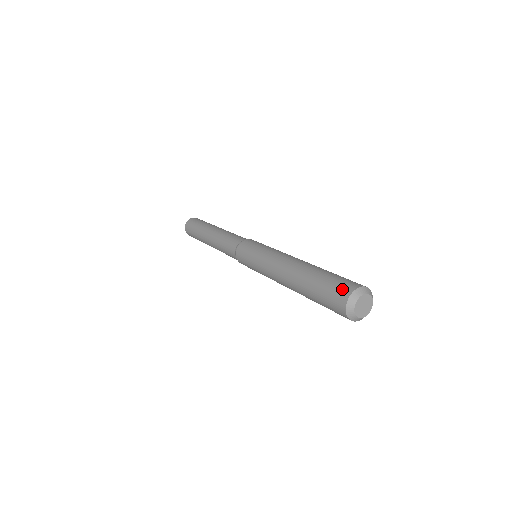
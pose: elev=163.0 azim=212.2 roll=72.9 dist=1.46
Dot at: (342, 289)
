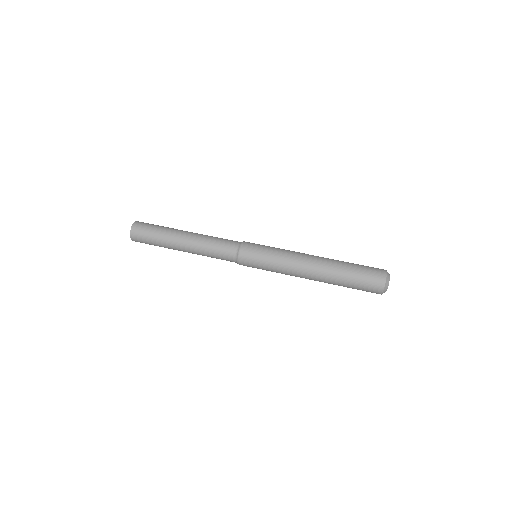
Dot at: (377, 274)
